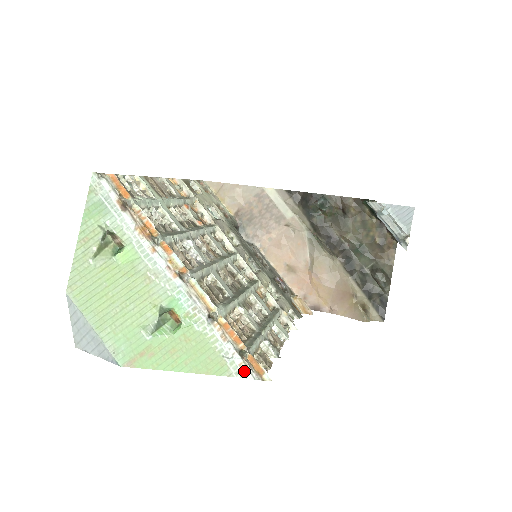
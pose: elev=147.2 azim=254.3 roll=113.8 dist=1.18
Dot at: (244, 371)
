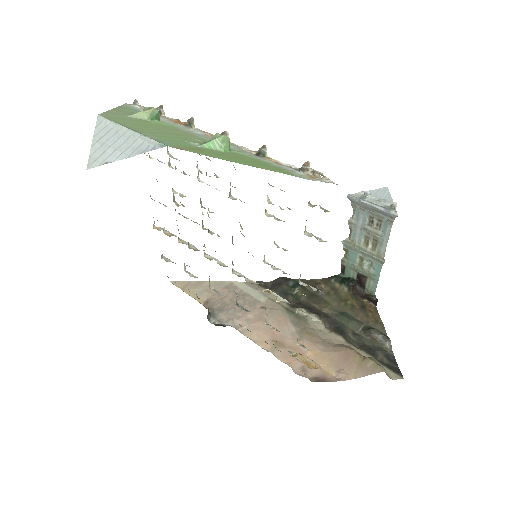
Dot at: (311, 178)
